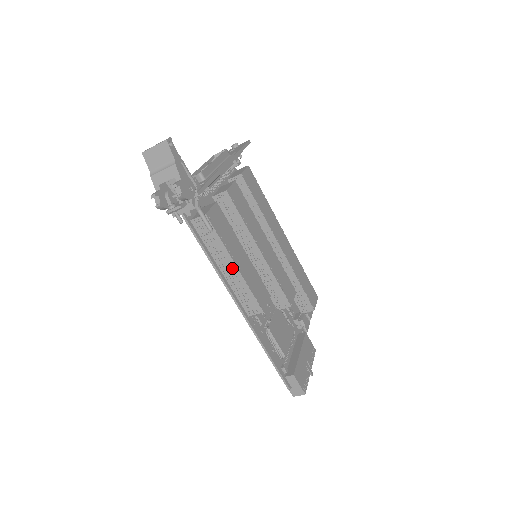
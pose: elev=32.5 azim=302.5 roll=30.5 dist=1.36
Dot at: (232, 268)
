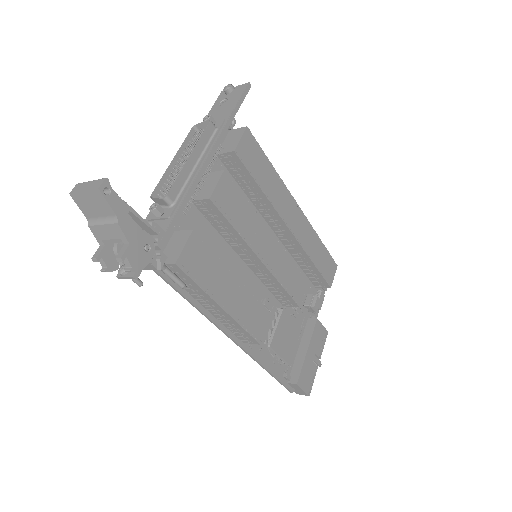
Dot at: (218, 309)
